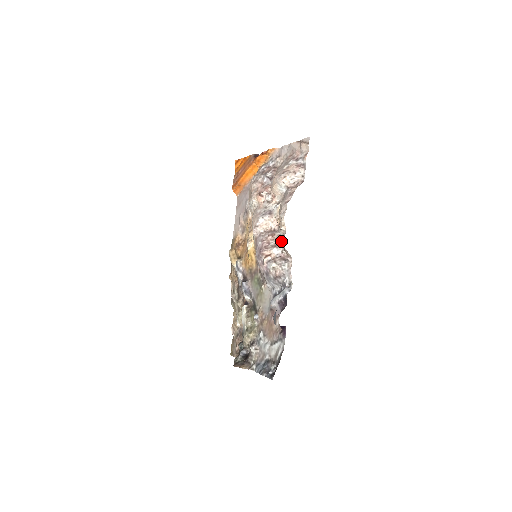
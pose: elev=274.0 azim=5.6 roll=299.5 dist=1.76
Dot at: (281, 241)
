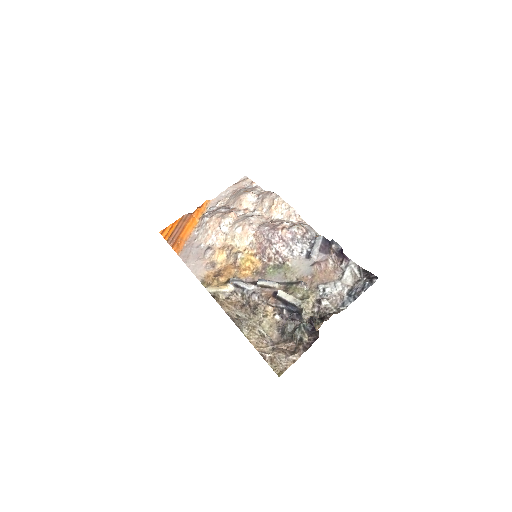
Dot at: (283, 220)
